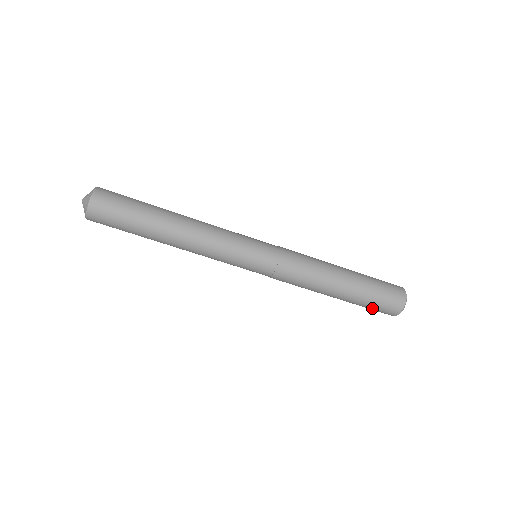
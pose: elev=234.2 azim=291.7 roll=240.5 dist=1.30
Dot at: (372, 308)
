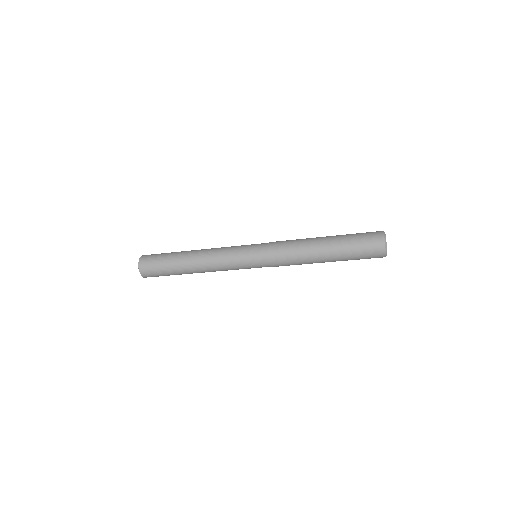
Dot at: occluded
